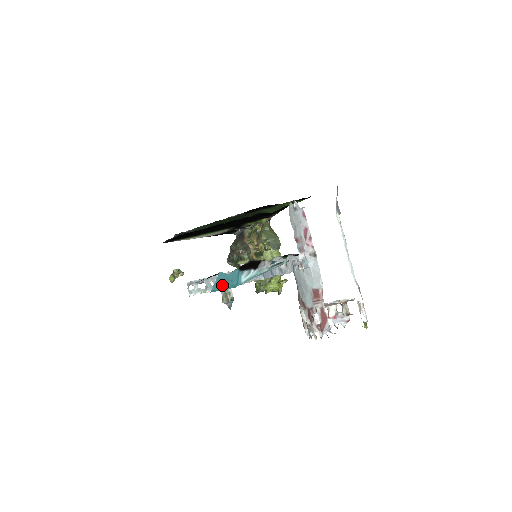
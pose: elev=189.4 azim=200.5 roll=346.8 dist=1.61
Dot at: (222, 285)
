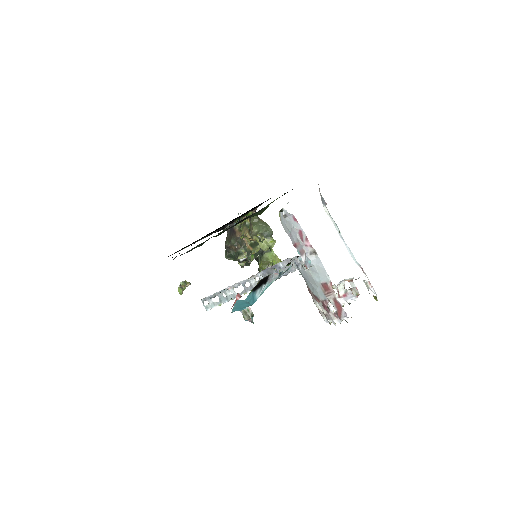
Dot at: (240, 307)
